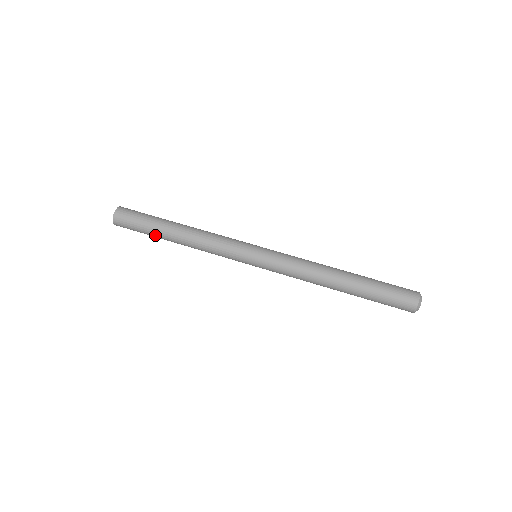
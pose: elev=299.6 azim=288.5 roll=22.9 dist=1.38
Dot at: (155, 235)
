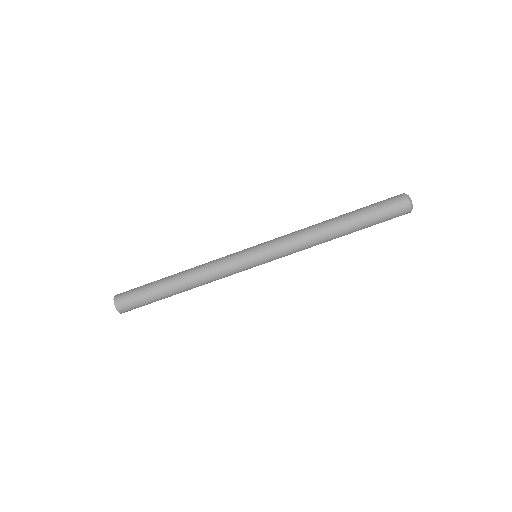
Dot at: (162, 298)
